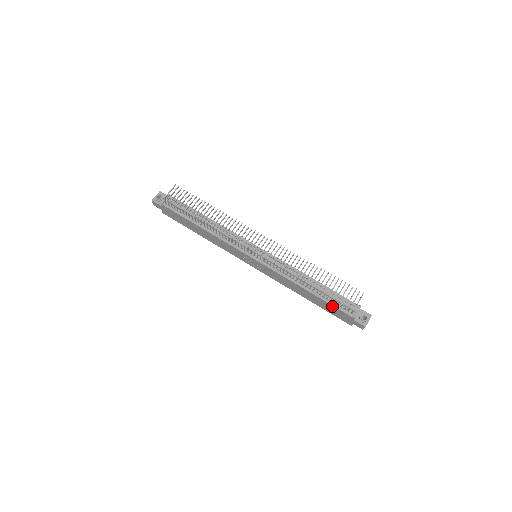
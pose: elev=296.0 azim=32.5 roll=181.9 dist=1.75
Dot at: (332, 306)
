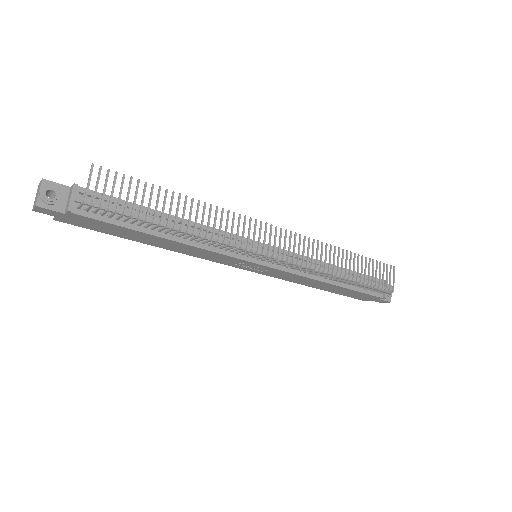
Dot at: (361, 293)
